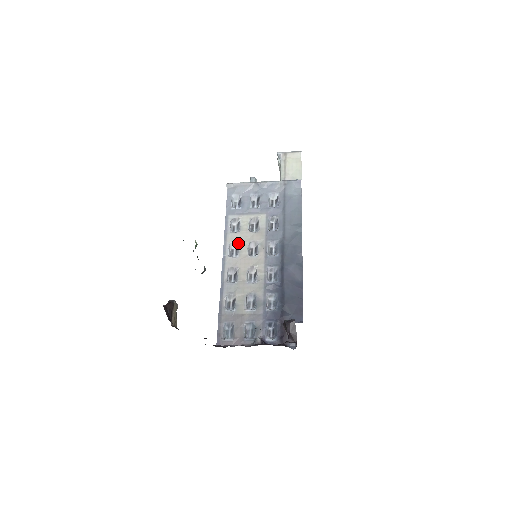
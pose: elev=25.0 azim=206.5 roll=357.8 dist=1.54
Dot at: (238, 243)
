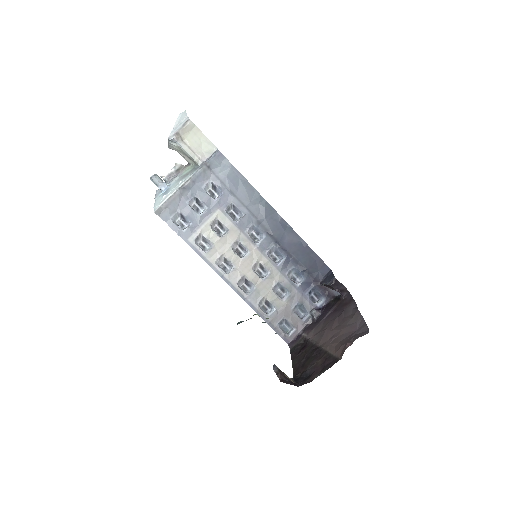
Dot at: (222, 256)
